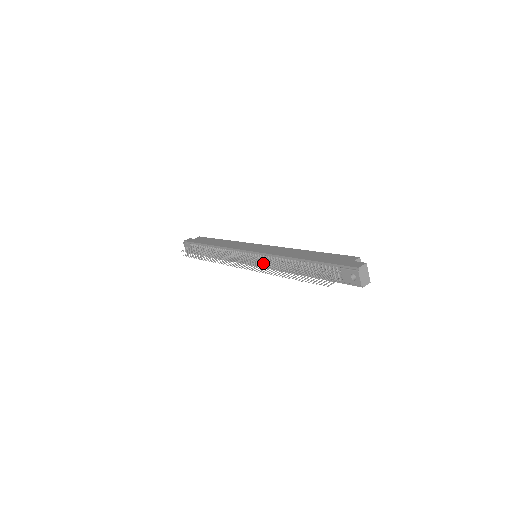
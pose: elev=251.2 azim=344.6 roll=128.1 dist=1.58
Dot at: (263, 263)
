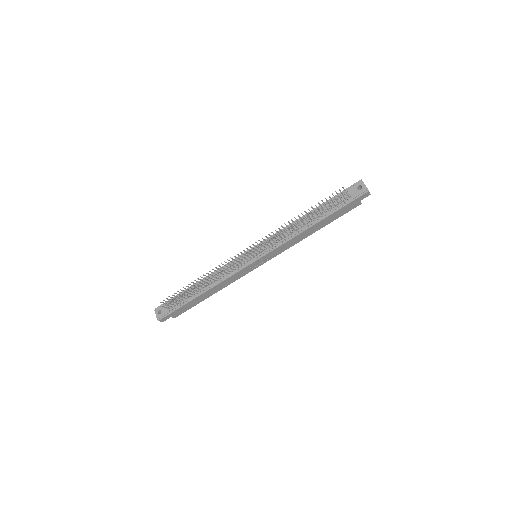
Dot at: occluded
